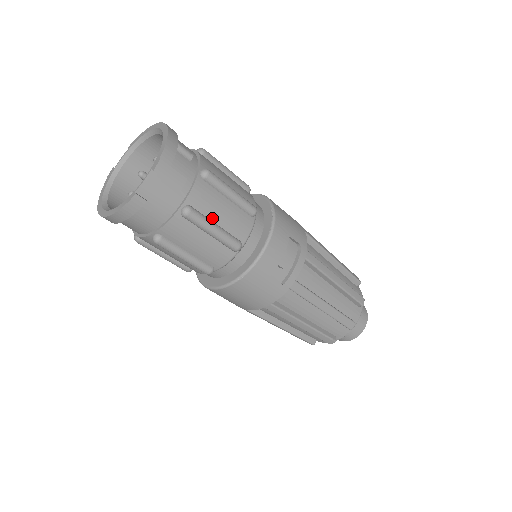
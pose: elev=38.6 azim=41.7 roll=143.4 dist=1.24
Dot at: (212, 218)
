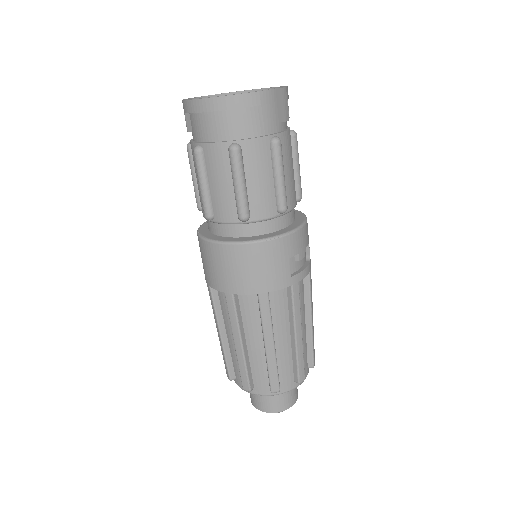
Dot at: (283, 167)
